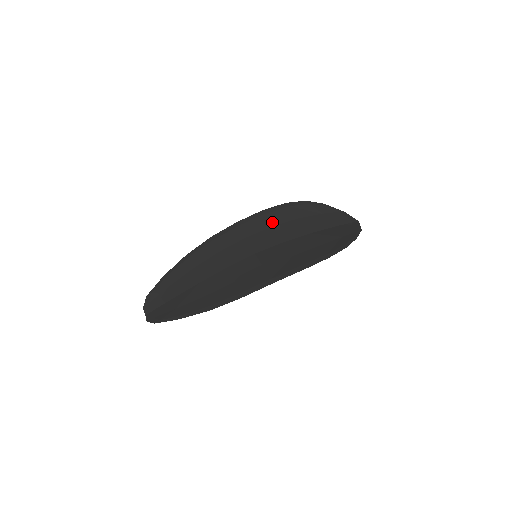
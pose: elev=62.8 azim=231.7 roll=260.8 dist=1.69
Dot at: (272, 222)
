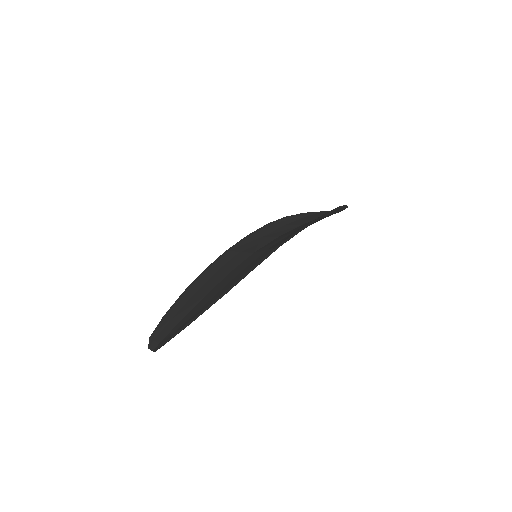
Dot at: (261, 235)
